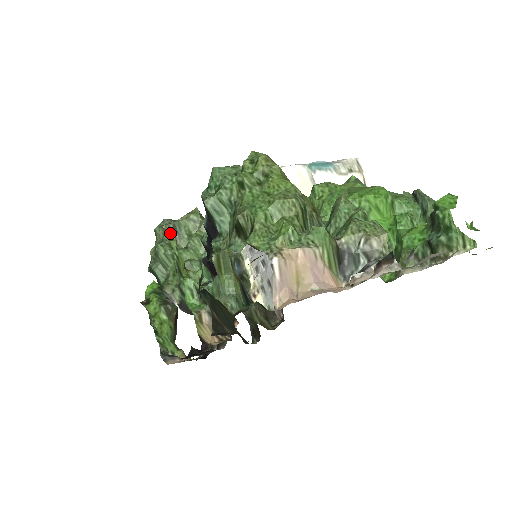
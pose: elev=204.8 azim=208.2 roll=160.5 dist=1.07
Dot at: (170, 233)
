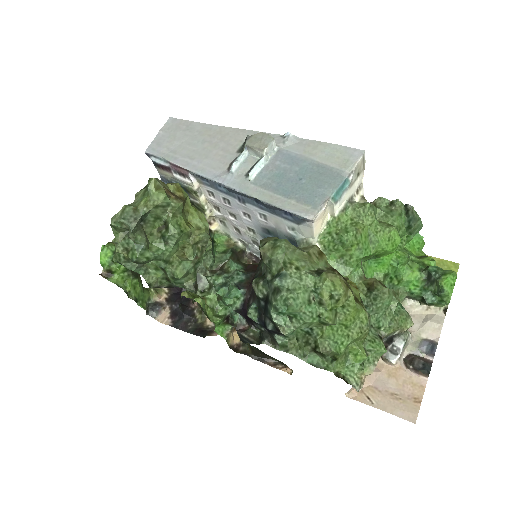
Dot at: (137, 228)
